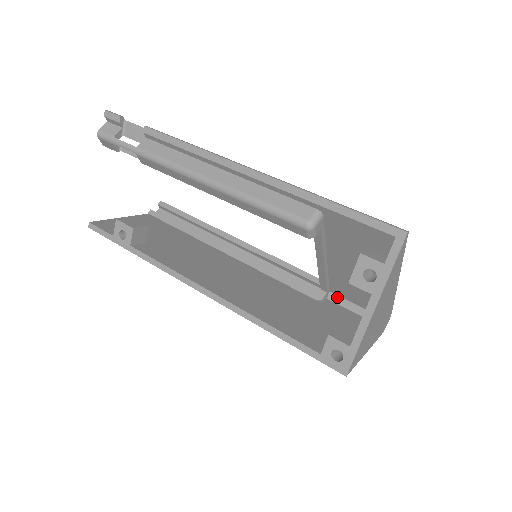
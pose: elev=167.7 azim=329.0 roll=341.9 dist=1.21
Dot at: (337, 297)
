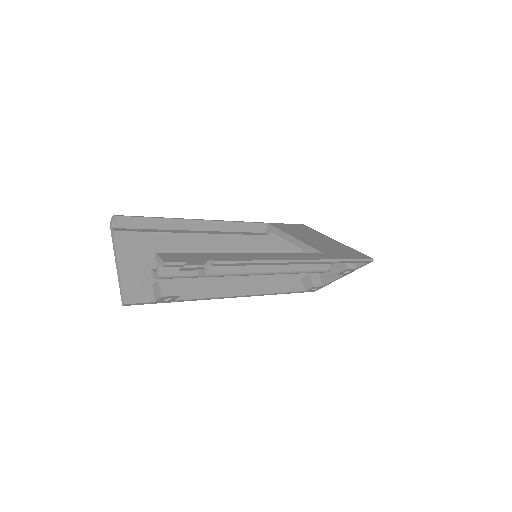
Dot at: occluded
